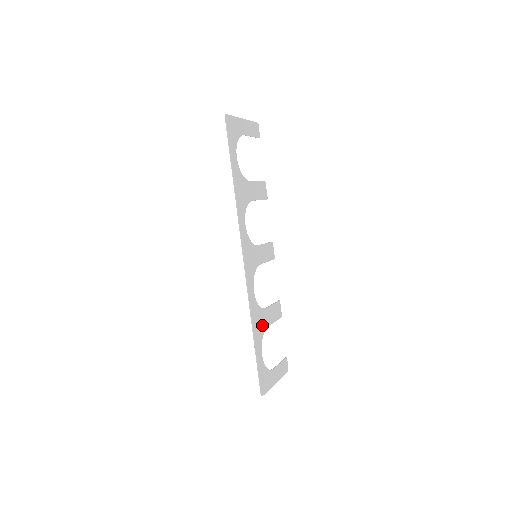
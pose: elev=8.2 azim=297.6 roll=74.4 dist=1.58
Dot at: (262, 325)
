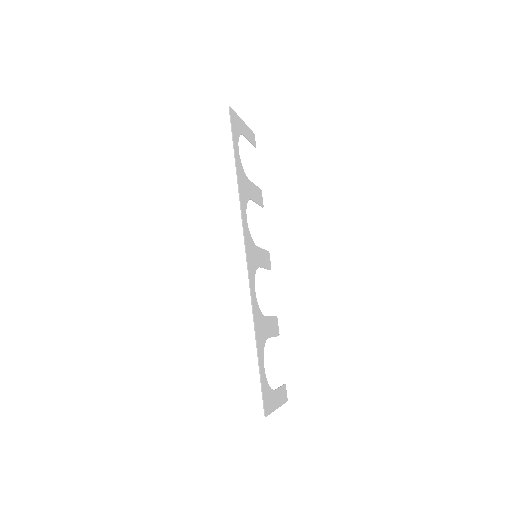
Dot at: (263, 333)
